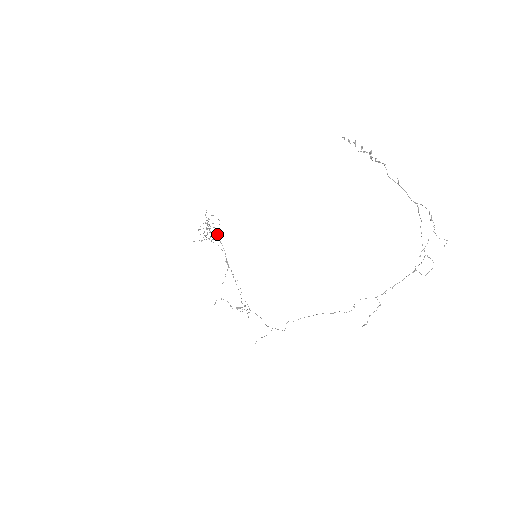
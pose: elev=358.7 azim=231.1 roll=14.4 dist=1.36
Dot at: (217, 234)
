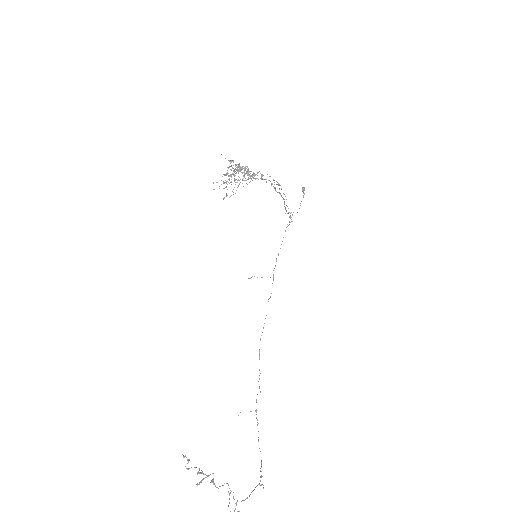
Dot at: (254, 175)
